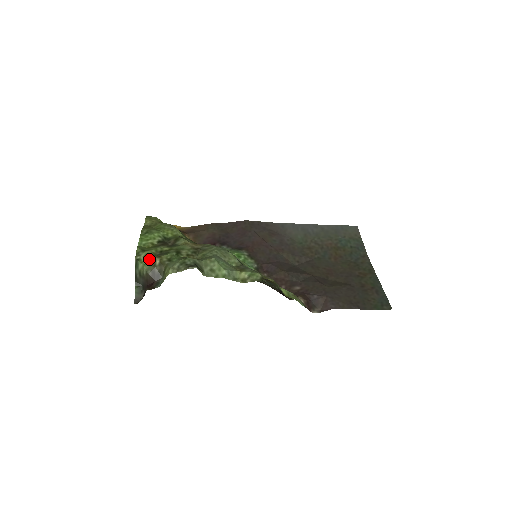
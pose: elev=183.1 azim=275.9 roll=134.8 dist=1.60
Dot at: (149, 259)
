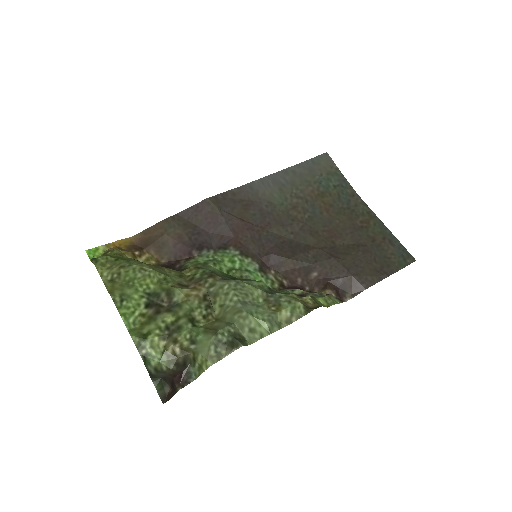
Dot at: (160, 348)
